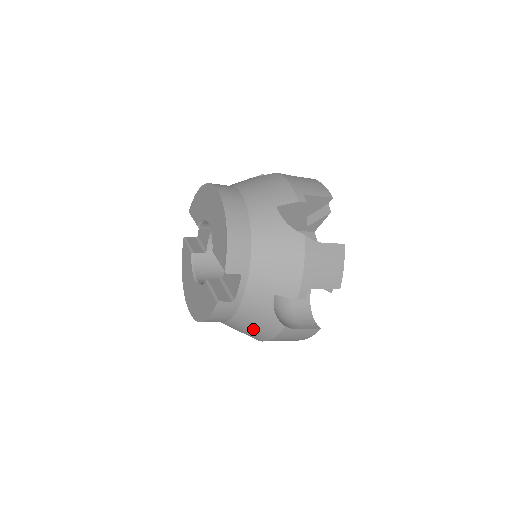
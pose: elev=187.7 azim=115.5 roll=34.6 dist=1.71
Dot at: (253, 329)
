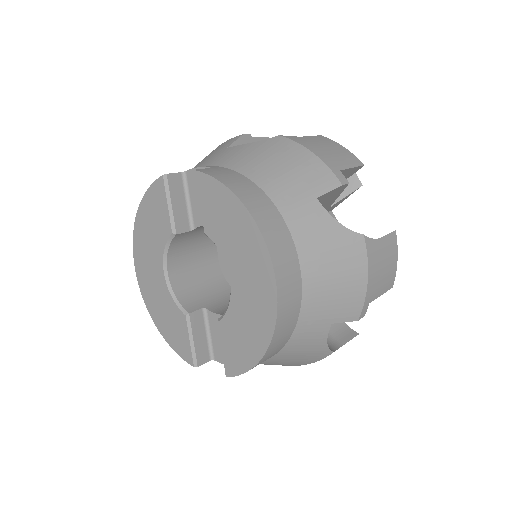
Dot at: occluded
